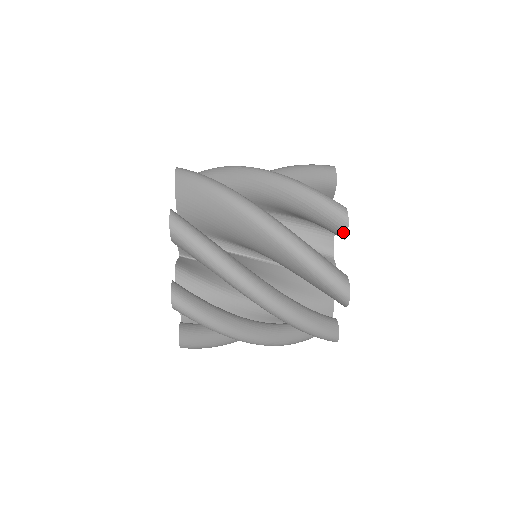
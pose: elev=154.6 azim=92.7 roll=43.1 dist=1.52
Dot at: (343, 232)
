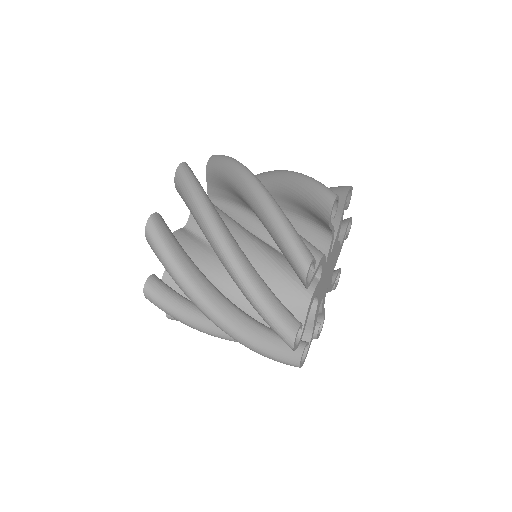
Dot at: occluded
